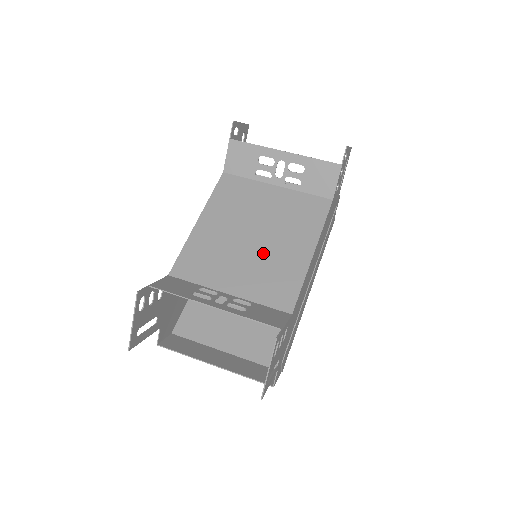
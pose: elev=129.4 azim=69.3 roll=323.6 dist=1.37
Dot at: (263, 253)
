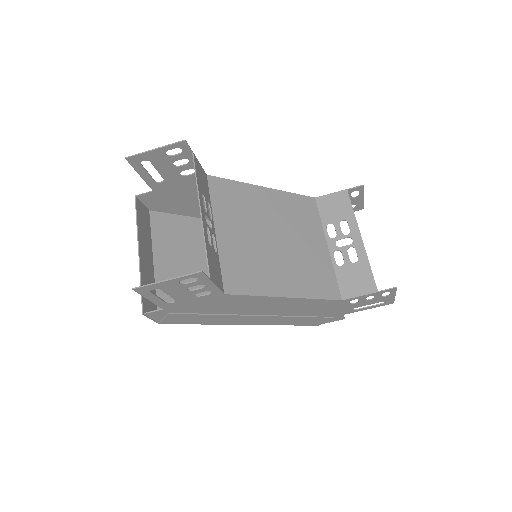
Dot at: (266, 251)
